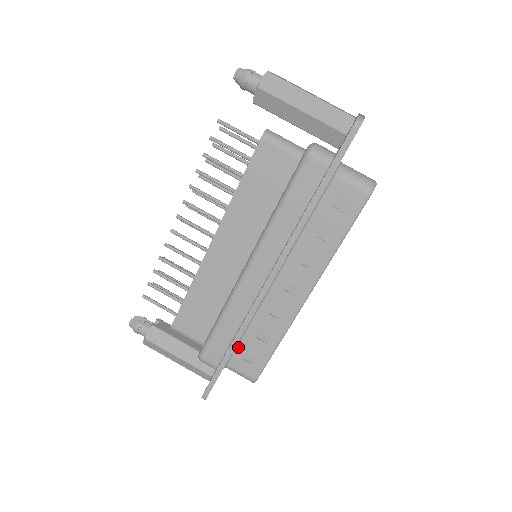
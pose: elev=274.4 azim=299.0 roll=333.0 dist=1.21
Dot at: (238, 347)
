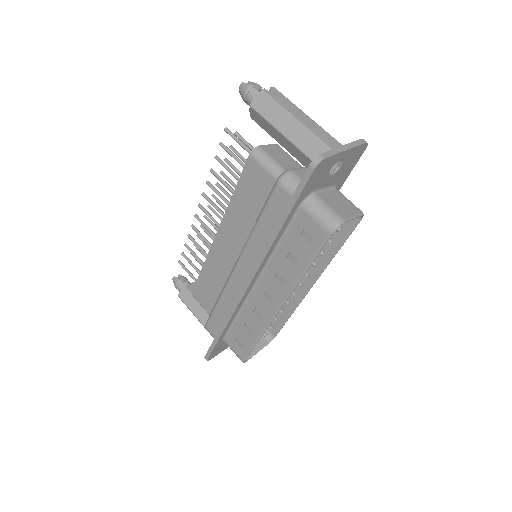
Dot at: (231, 329)
